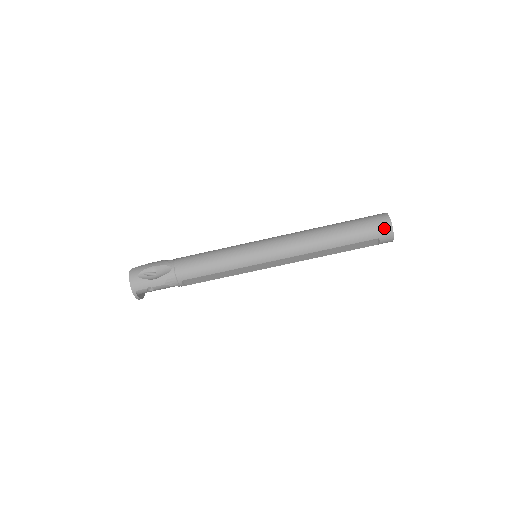
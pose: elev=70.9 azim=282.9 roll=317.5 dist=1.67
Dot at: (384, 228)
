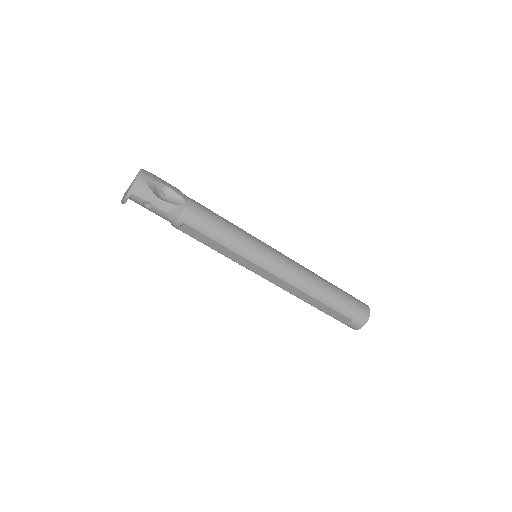
Dot at: (363, 316)
